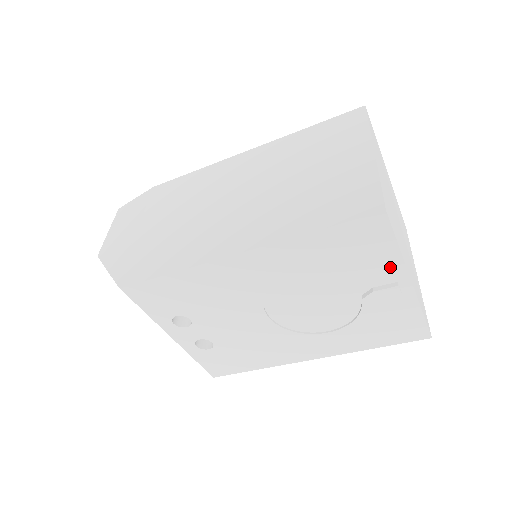
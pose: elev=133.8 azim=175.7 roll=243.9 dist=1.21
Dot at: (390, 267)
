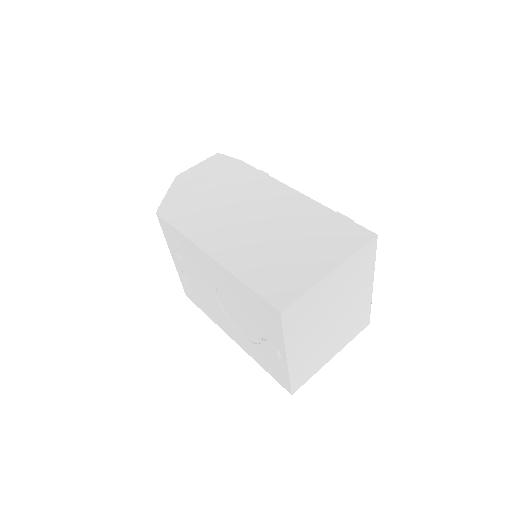
Dot at: (278, 339)
